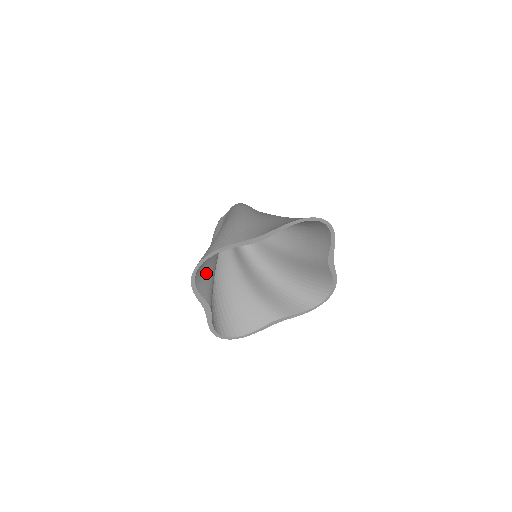
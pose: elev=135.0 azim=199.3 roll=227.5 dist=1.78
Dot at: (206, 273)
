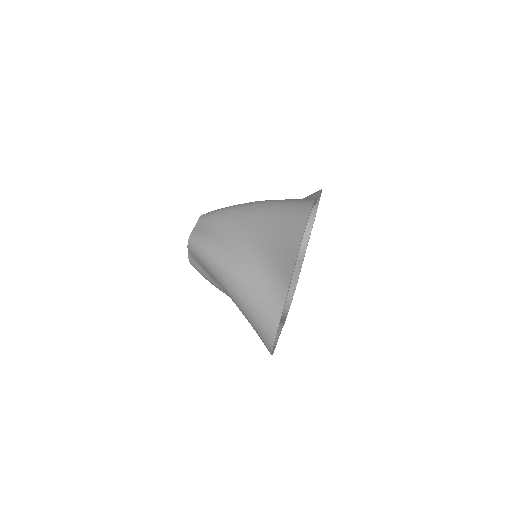
Dot at: occluded
